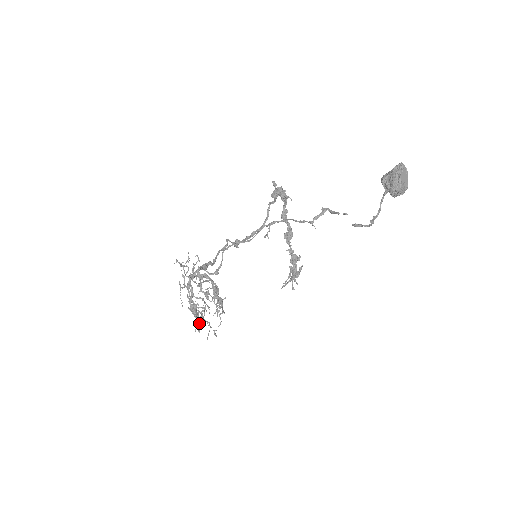
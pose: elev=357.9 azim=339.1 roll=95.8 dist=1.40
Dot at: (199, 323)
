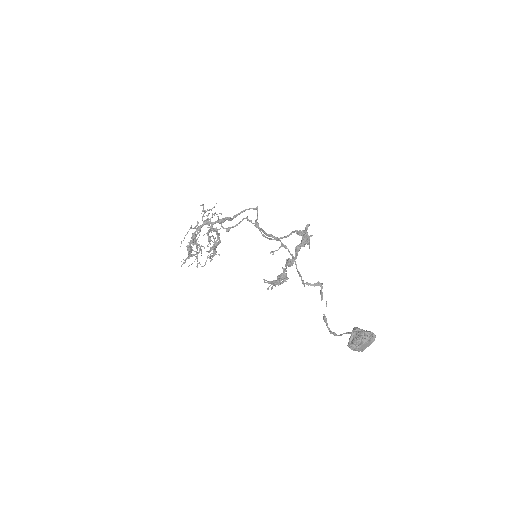
Dot at: (187, 258)
